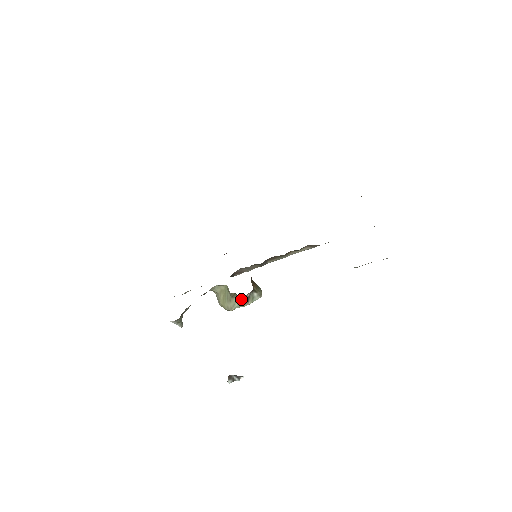
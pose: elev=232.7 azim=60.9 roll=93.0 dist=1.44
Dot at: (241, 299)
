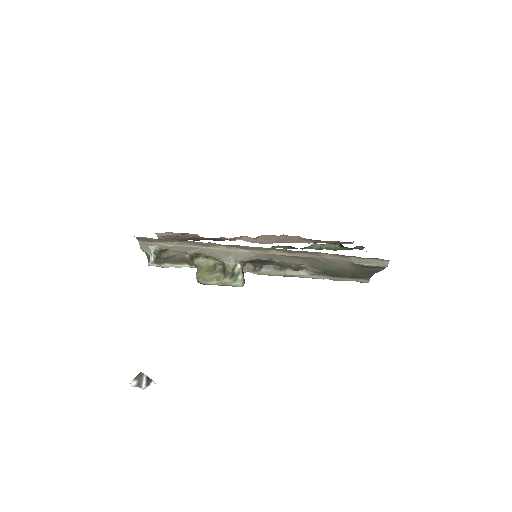
Dot at: (228, 268)
